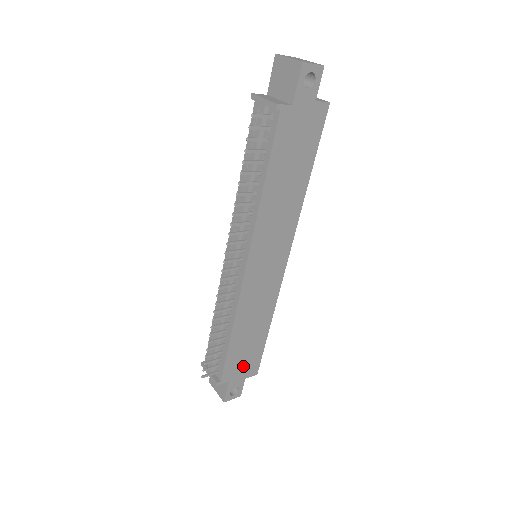
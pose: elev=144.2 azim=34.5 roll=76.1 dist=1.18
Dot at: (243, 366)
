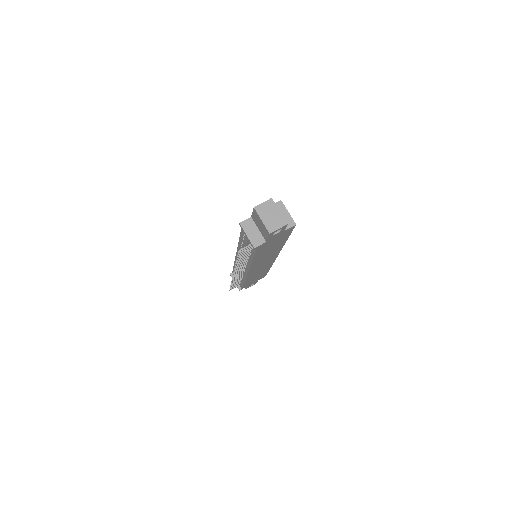
Dot at: (255, 280)
